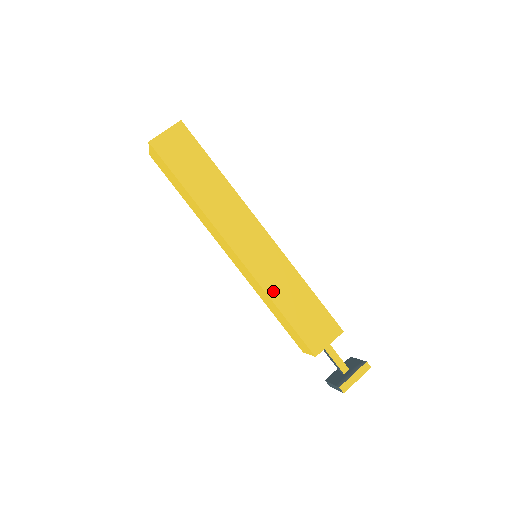
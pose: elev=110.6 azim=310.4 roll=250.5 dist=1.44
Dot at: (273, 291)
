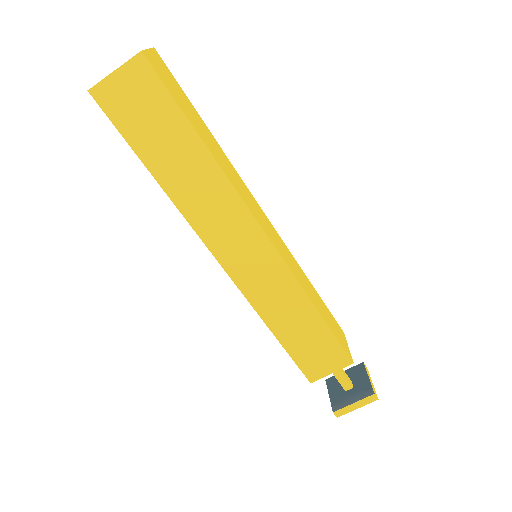
Dot at: (268, 313)
